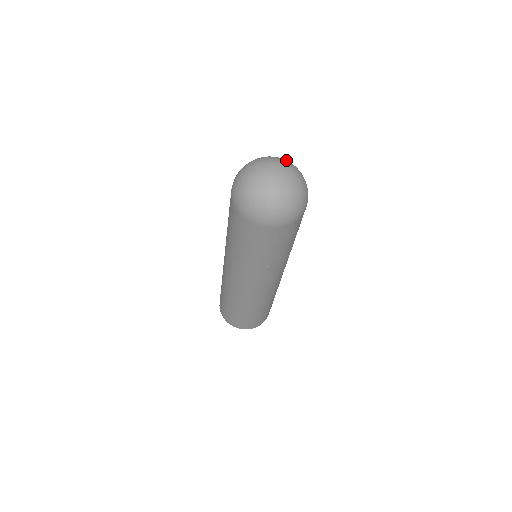
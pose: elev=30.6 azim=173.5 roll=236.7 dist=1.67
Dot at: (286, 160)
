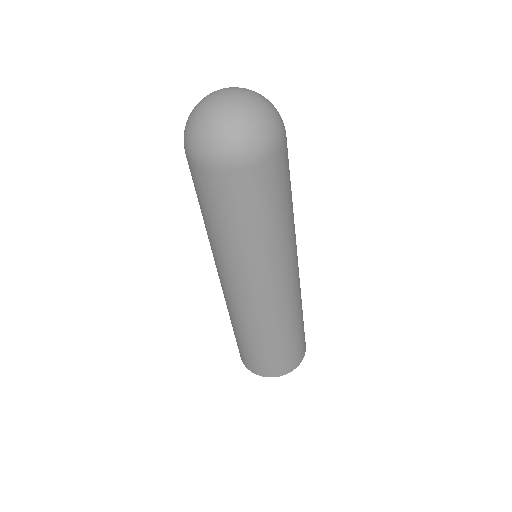
Dot at: occluded
